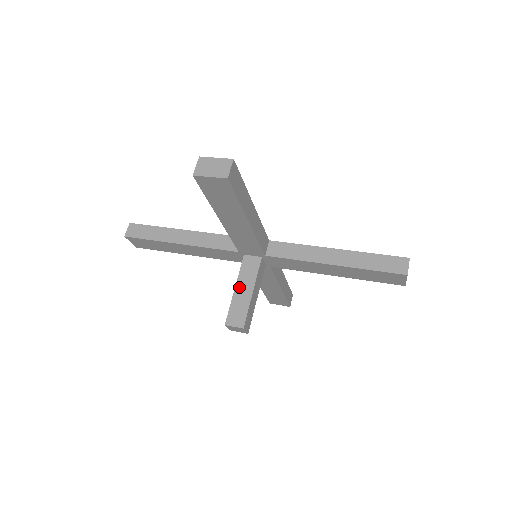
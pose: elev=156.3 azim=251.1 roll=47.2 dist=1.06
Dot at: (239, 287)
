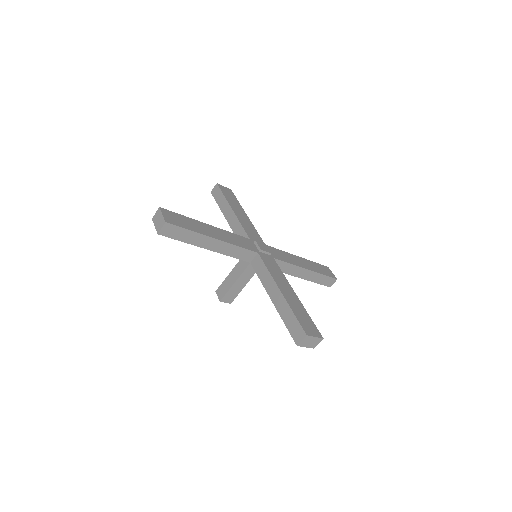
Dot at: (232, 273)
